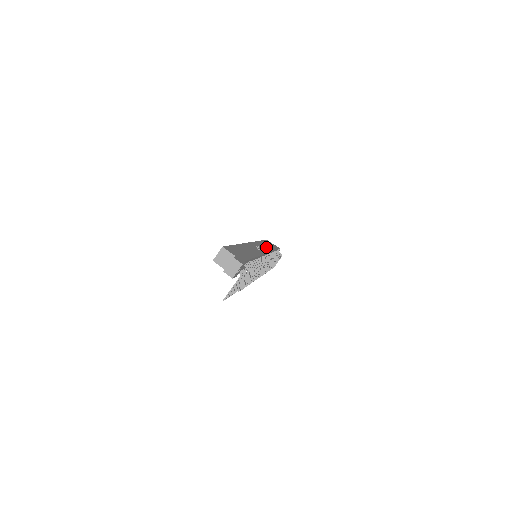
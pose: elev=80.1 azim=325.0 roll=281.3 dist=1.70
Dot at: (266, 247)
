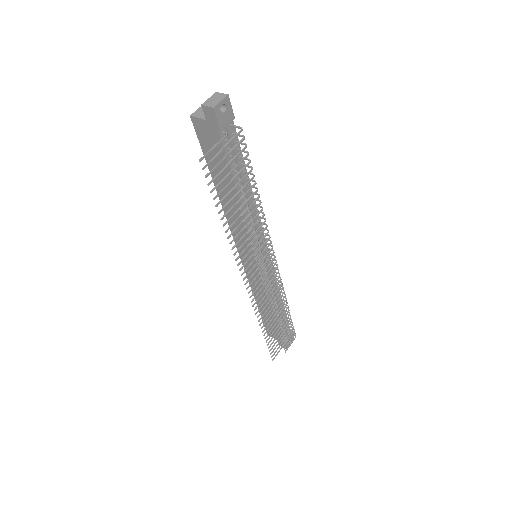
Dot at: occluded
